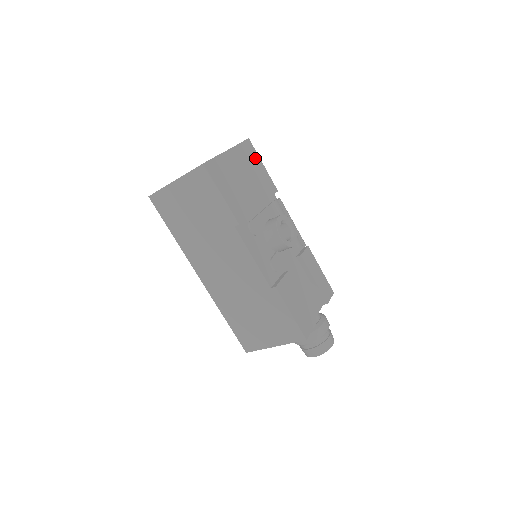
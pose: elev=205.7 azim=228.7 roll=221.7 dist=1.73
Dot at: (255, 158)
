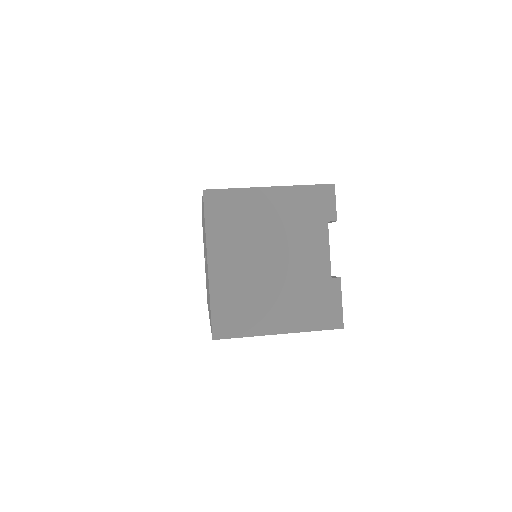
Dot at: occluded
